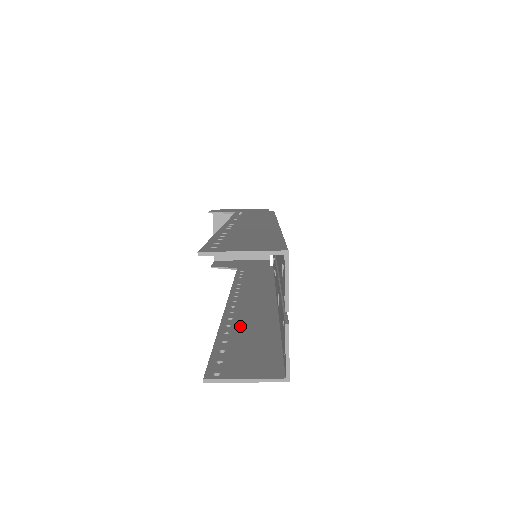
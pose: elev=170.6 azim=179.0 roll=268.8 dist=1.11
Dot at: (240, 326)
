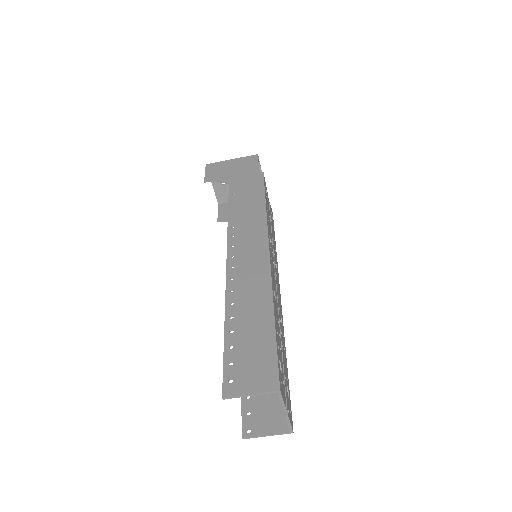
Dot at: occluded
